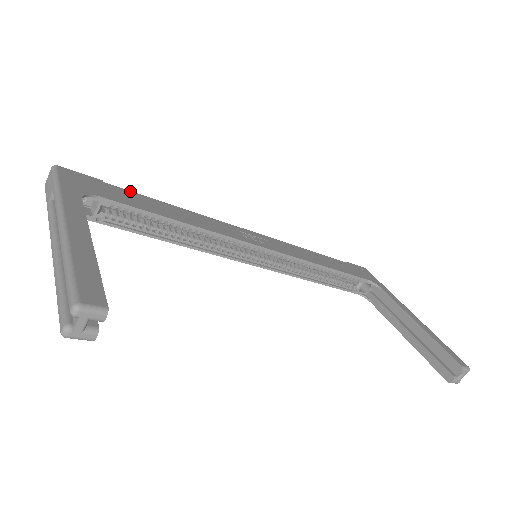
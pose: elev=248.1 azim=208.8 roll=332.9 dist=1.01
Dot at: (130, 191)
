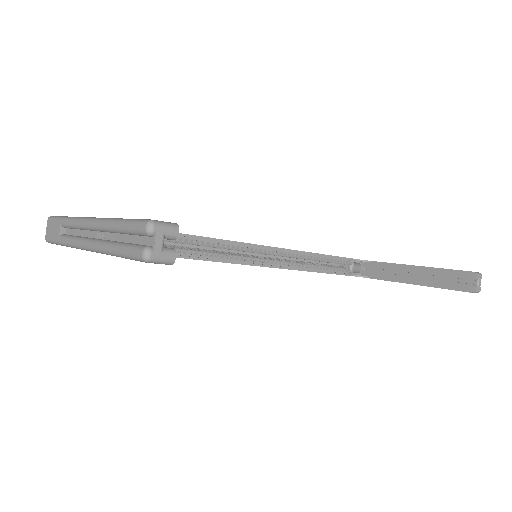
Dot at: occluded
